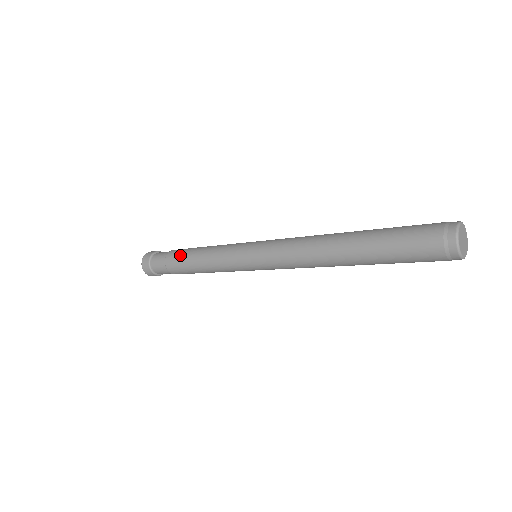
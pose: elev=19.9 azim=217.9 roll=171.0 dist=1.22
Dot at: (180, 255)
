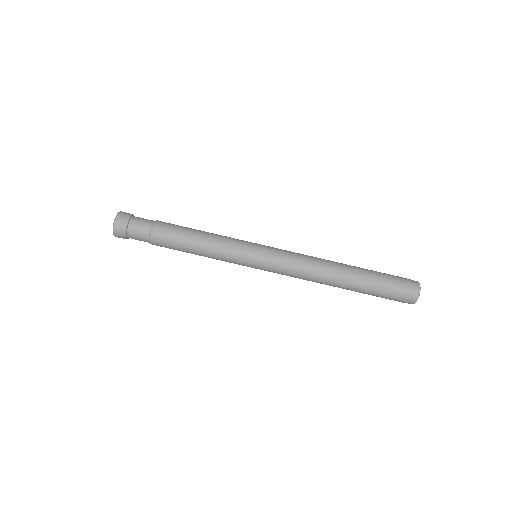
Dot at: (176, 225)
